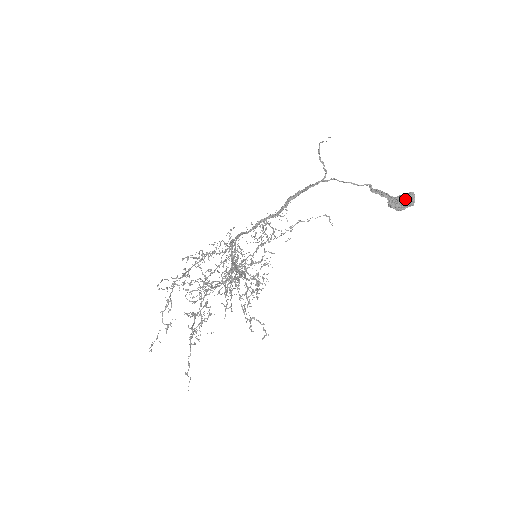
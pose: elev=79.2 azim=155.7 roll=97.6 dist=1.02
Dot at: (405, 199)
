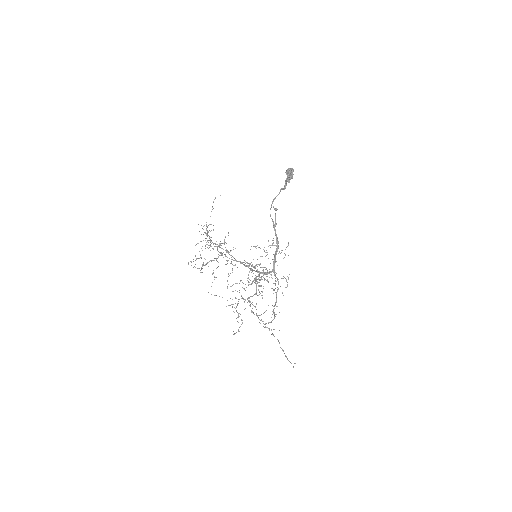
Dot at: (288, 173)
